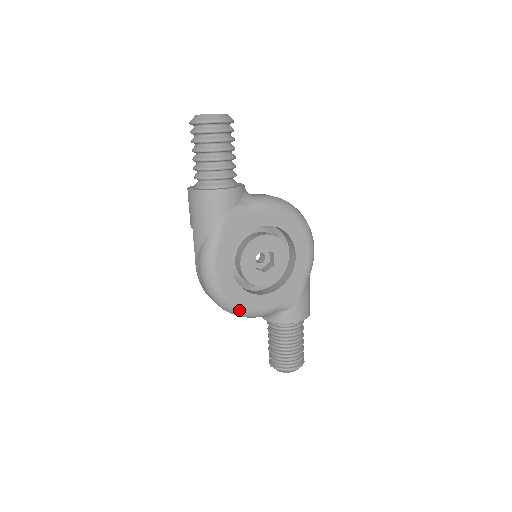
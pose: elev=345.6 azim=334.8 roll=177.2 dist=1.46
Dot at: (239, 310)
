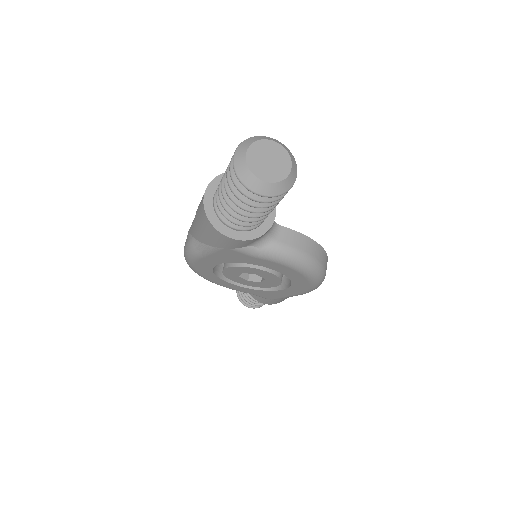
Dot at: occluded
